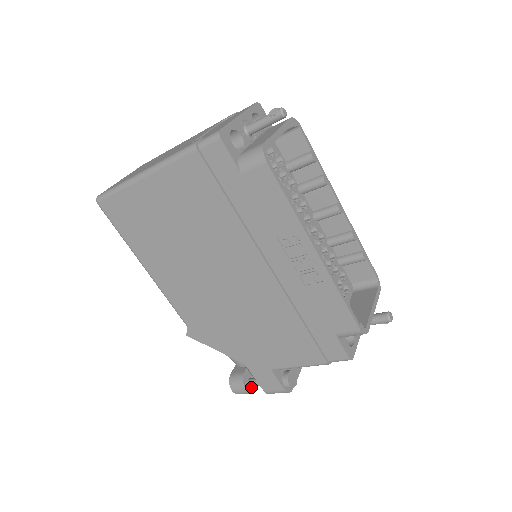
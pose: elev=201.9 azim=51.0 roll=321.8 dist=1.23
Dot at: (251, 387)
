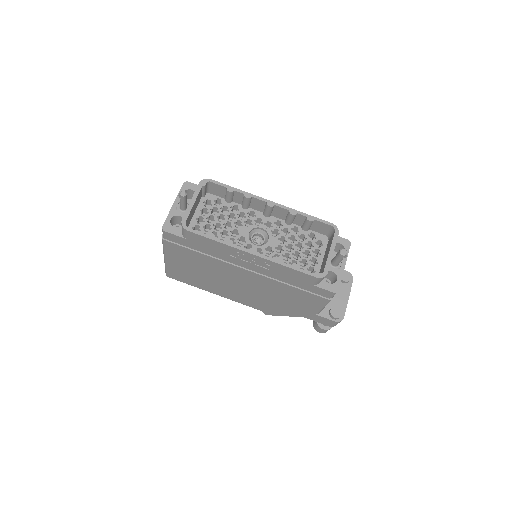
Dot at: occluded
